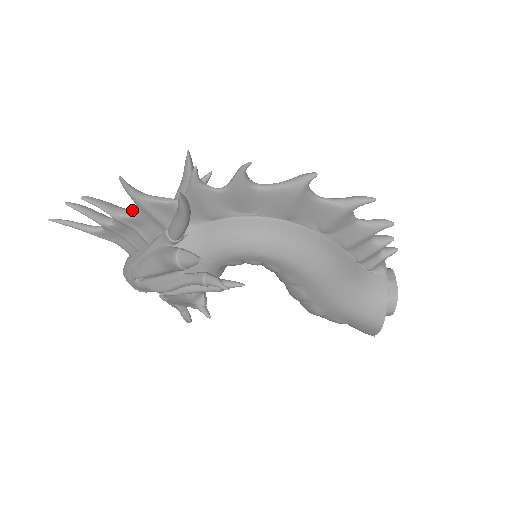
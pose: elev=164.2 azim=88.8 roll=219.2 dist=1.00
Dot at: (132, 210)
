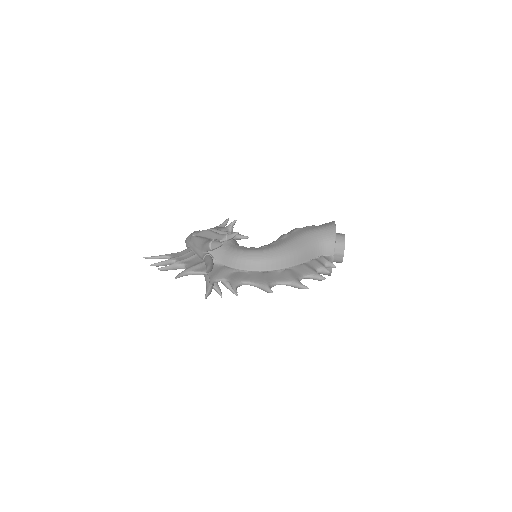
Dot at: (184, 266)
